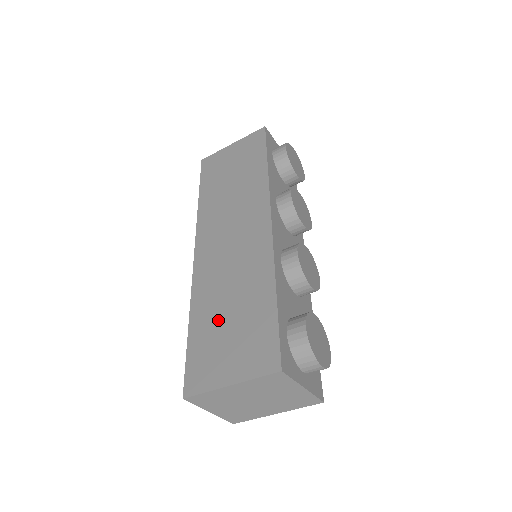
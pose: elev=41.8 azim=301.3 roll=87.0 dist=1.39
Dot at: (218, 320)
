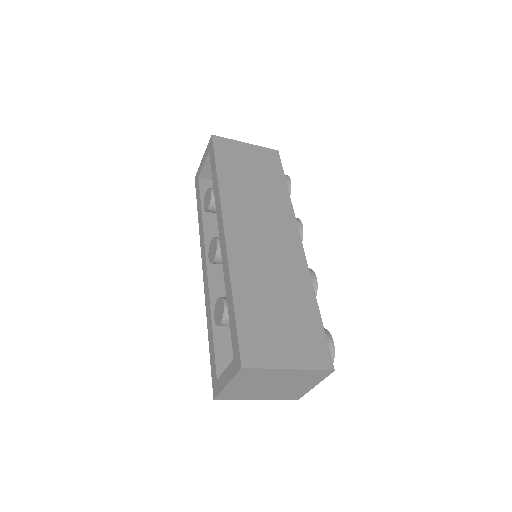
Dot at: (266, 306)
